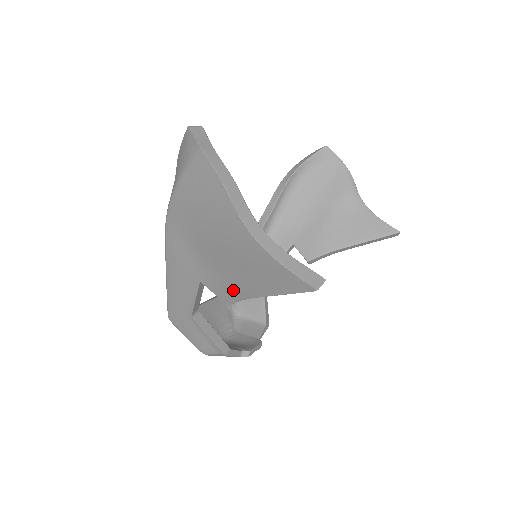
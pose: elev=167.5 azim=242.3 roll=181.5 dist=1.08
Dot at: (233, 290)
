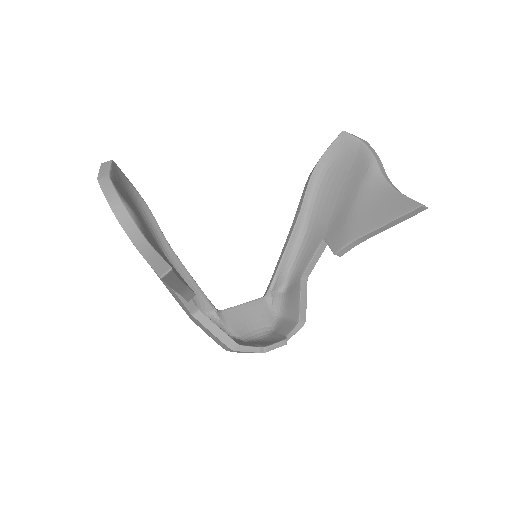
Dot at: occluded
